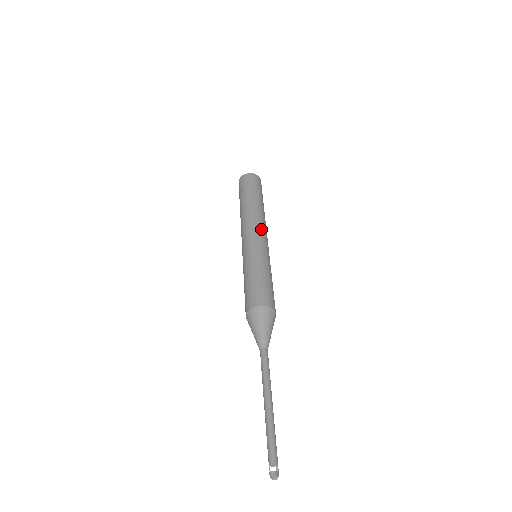
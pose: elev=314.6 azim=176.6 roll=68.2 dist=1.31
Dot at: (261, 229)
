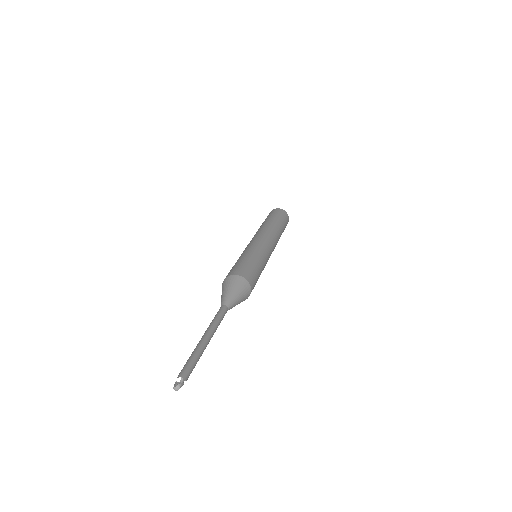
Dot at: (265, 235)
